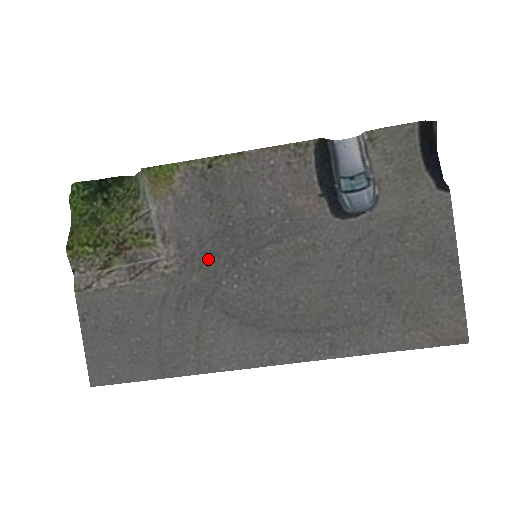
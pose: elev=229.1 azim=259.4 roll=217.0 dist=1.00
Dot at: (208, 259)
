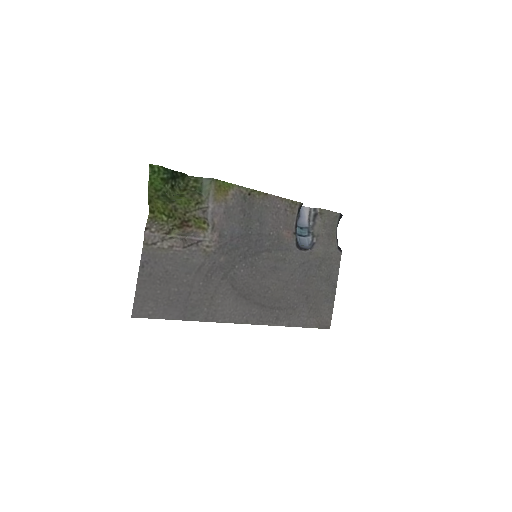
Dot at: (232, 249)
